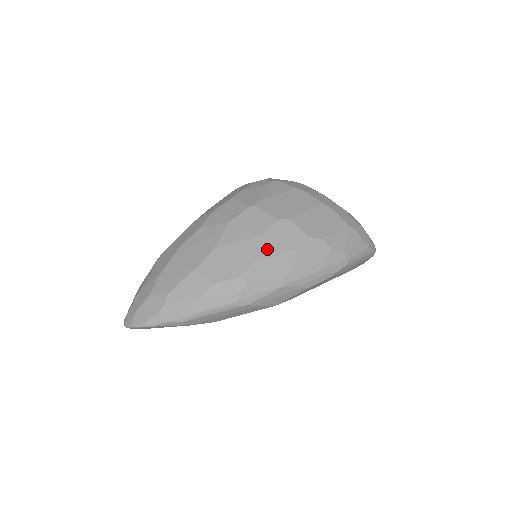
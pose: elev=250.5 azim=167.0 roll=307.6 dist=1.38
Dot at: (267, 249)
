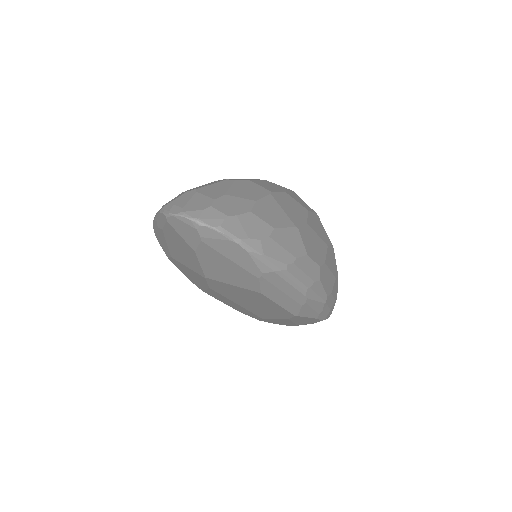
Dot at: (329, 260)
